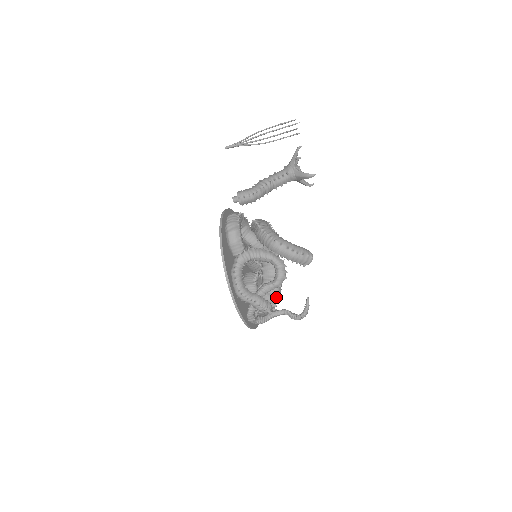
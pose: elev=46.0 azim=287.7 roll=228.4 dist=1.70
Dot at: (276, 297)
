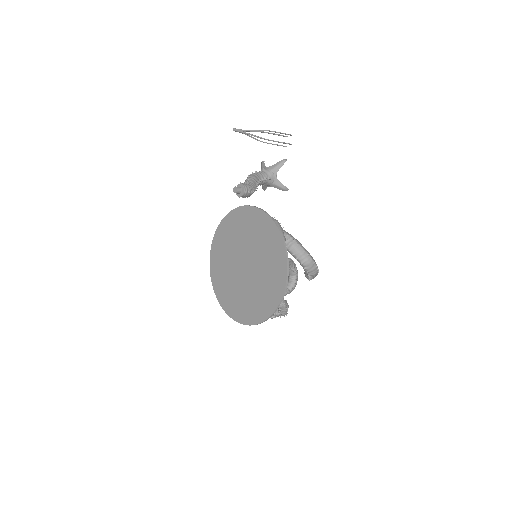
Dot at: occluded
